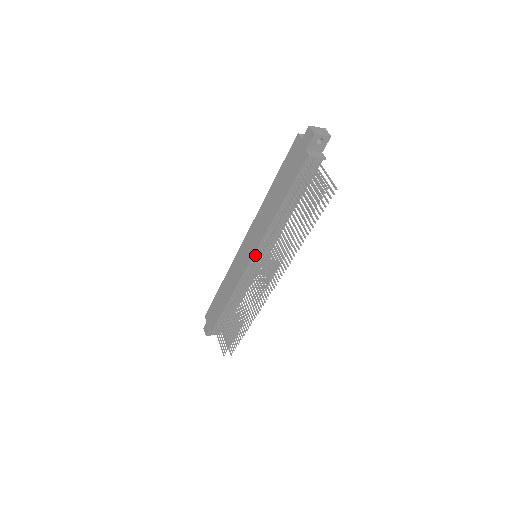
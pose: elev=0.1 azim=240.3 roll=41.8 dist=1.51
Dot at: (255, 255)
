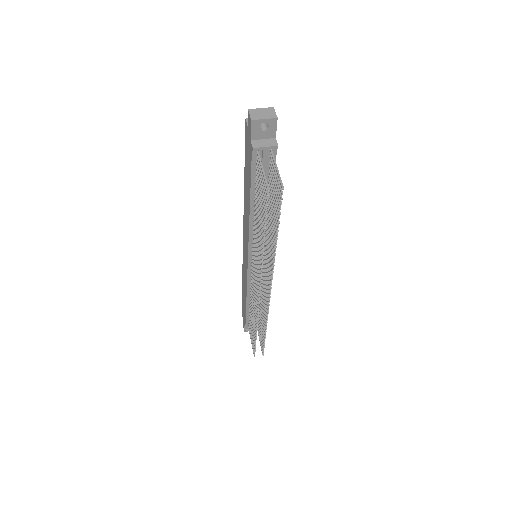
Dot at: (250, 257)
